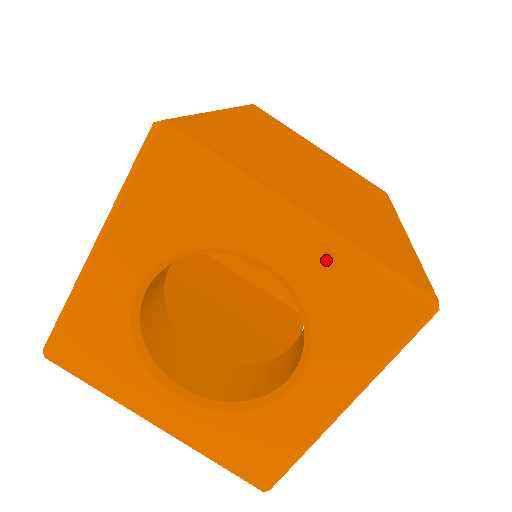
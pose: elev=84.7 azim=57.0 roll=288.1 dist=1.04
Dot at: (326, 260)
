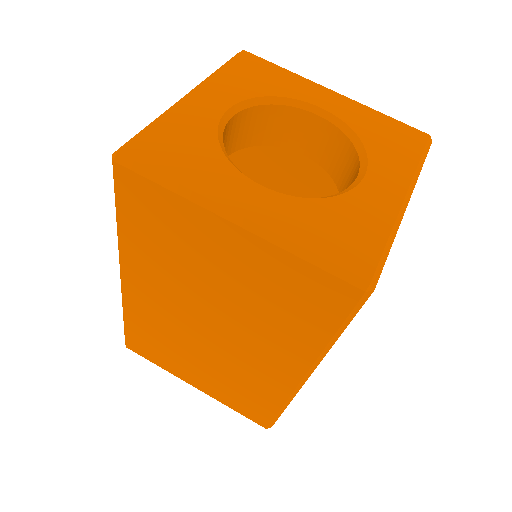
Dot at: (357, 109)
